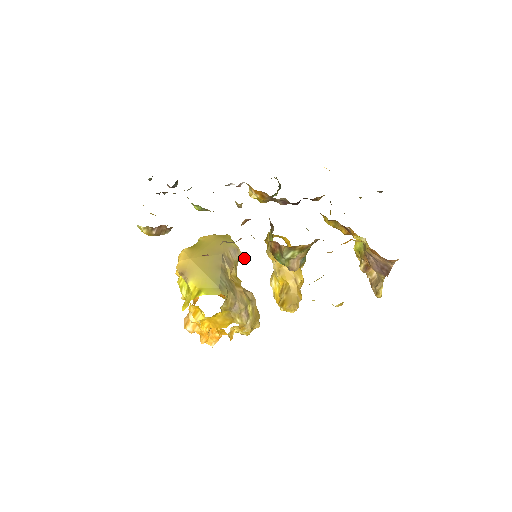
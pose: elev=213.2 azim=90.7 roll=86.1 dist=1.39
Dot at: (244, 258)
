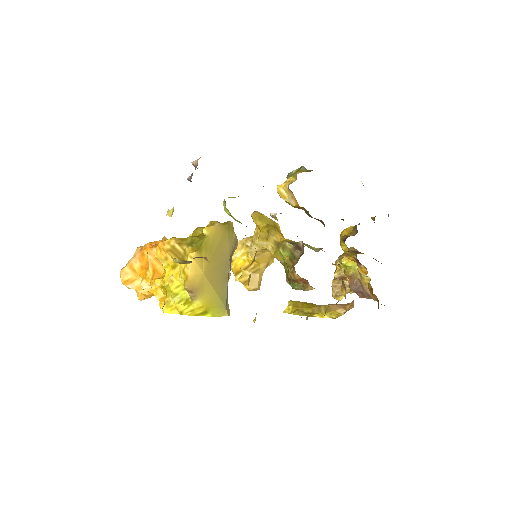
Dot at: occluded
